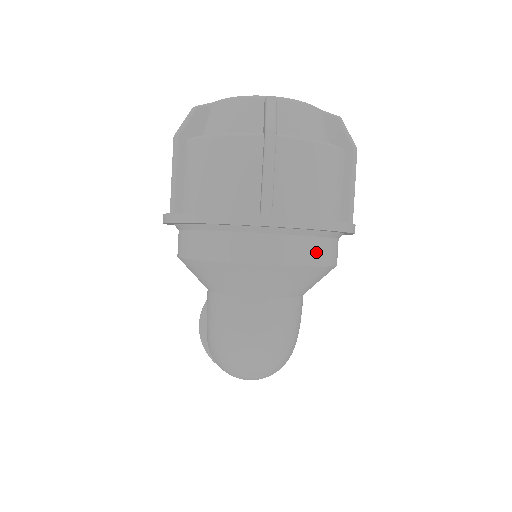
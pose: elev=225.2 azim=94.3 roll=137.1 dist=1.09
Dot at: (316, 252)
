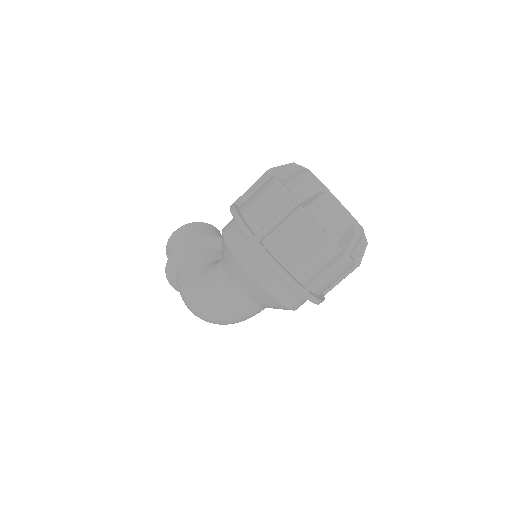
Dot at: occluded
